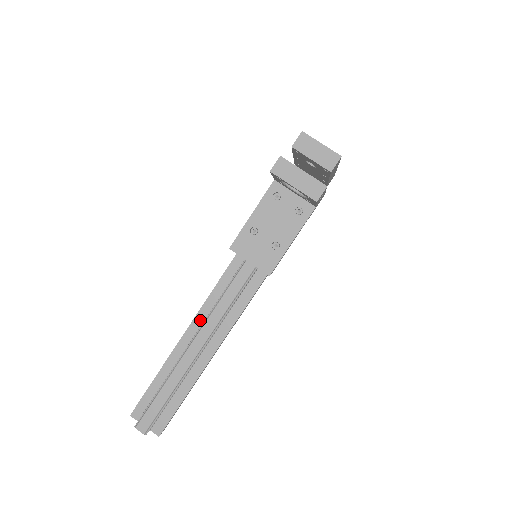
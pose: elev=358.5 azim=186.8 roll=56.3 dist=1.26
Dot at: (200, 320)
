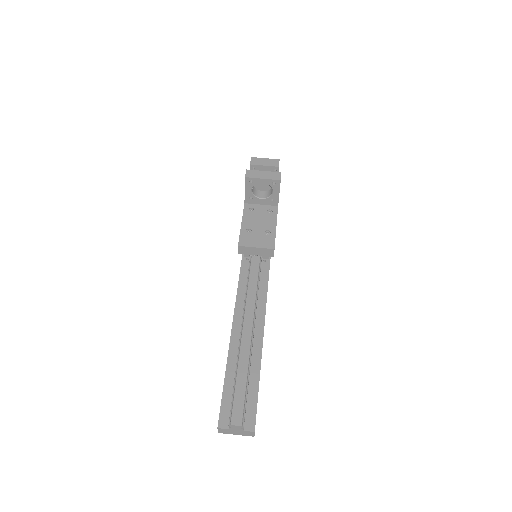
Dot at: (238, 319)
